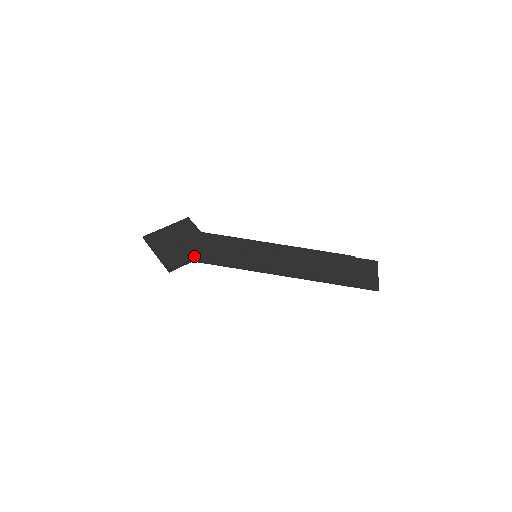
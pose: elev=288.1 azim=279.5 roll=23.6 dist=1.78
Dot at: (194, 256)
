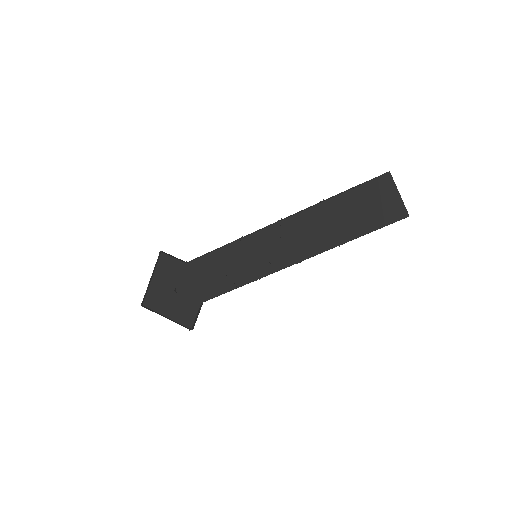
Dot at: (200, 298)
